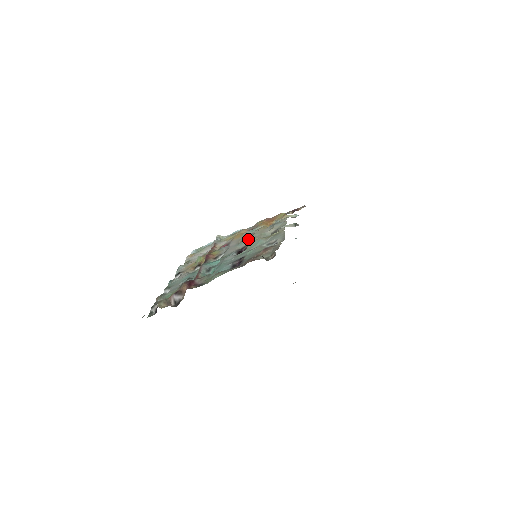
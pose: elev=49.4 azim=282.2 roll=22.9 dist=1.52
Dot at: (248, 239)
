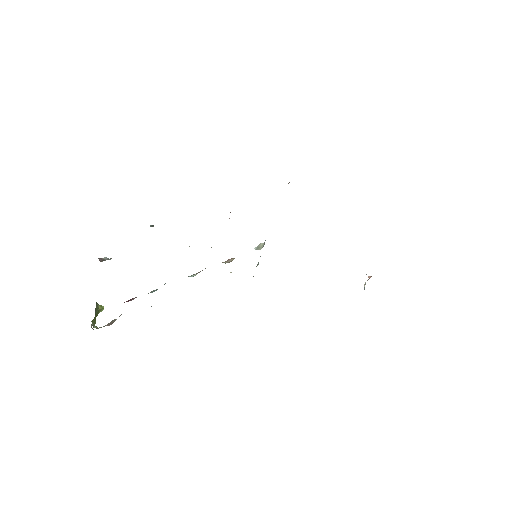
Dot at: occluded
